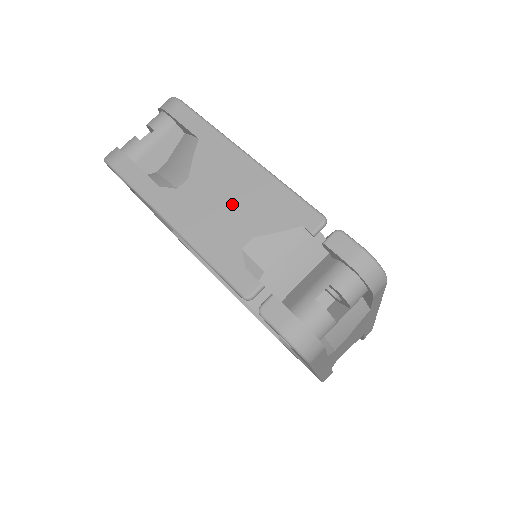
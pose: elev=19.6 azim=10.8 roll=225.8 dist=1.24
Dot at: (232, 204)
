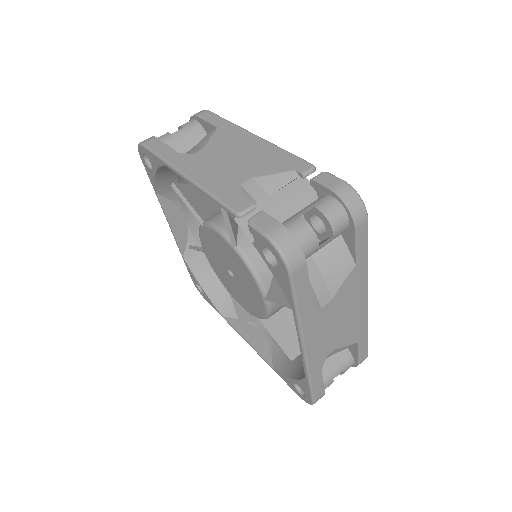
Dot at: (237, 160)
